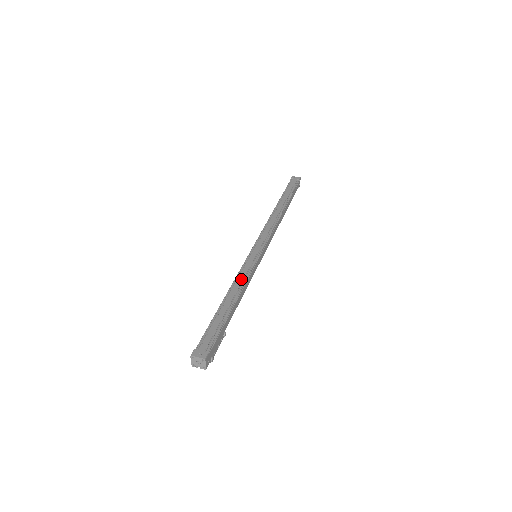
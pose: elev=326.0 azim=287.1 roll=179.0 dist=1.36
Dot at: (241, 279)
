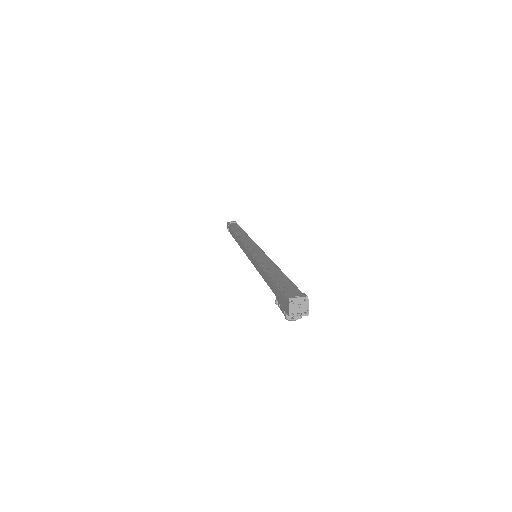
Dot at: (266, 261)
